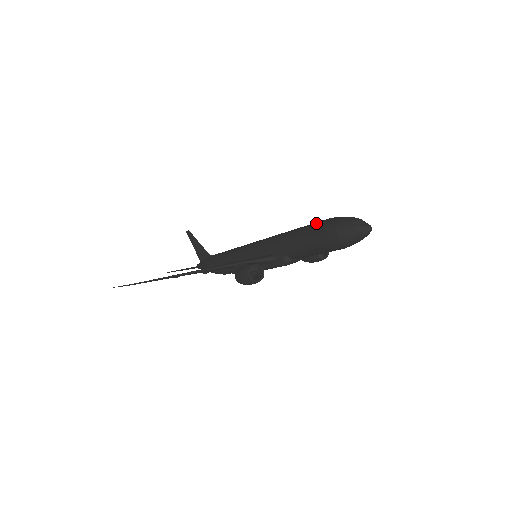
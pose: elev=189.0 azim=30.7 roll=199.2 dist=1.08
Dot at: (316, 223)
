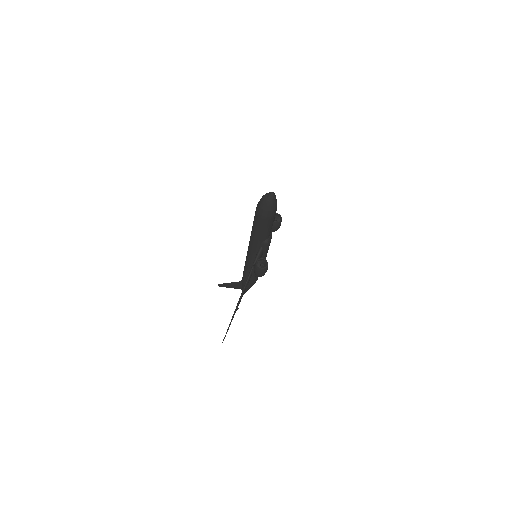
Dot at: (254, 216)
